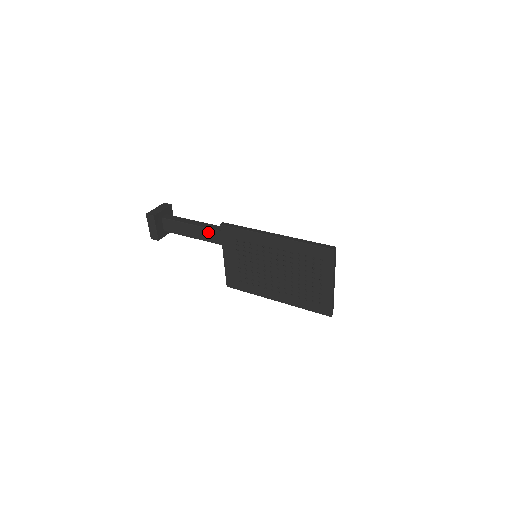
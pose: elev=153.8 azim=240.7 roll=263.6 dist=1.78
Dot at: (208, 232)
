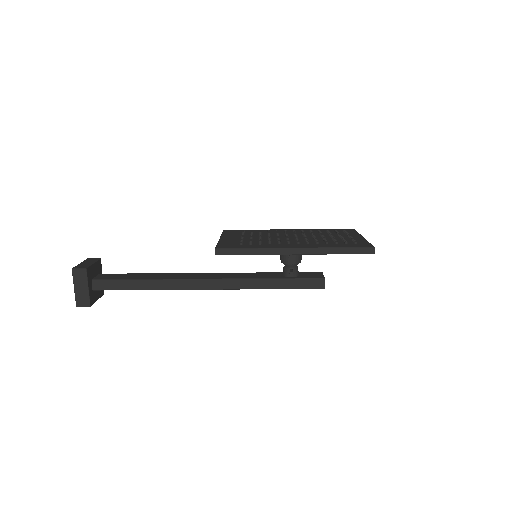
Dot at: (174, 275)
